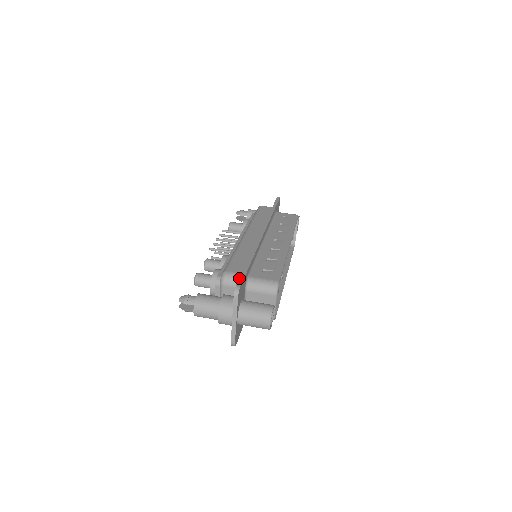
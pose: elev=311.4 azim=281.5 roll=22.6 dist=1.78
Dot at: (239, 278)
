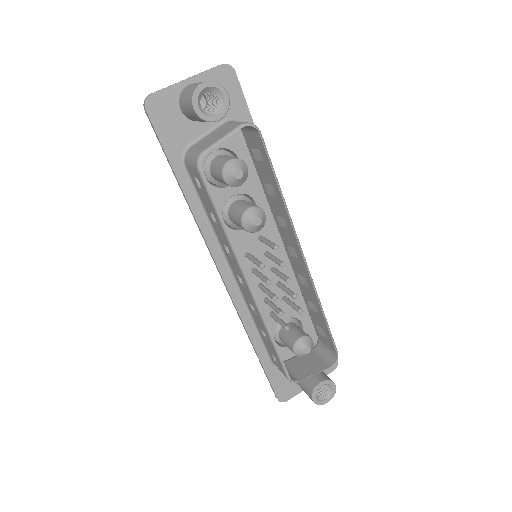
Dot at: (241, 93)
